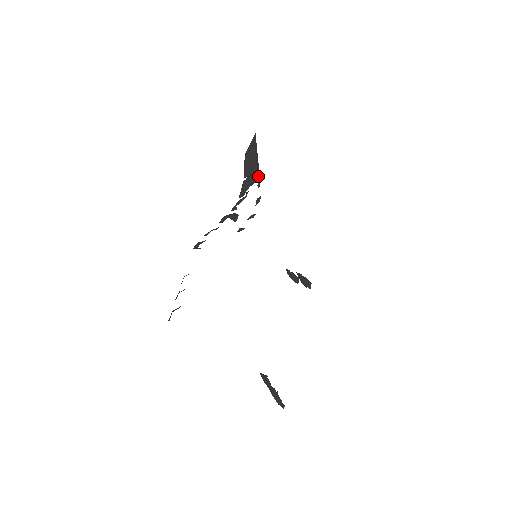
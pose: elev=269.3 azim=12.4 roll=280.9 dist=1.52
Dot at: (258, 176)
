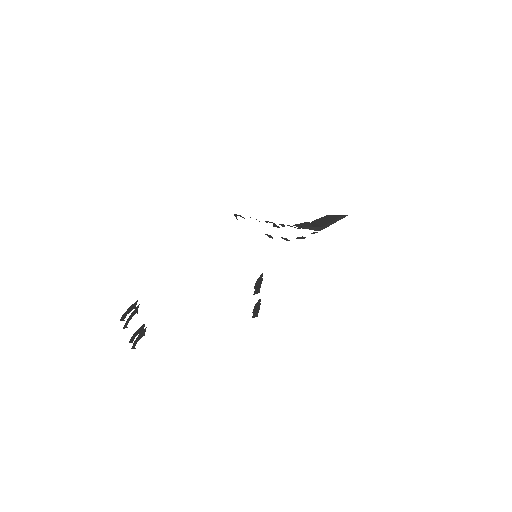
Dot at: (320, 229)
